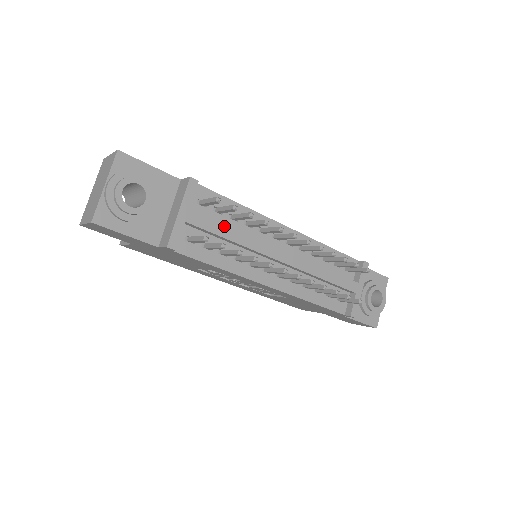
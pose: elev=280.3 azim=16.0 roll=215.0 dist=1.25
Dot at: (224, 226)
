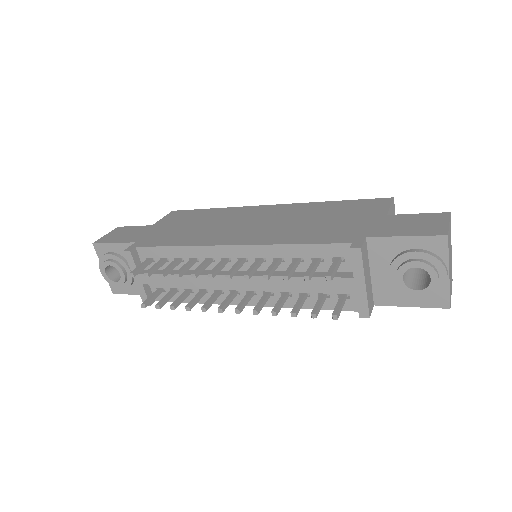
Dot at: (169, 276)
